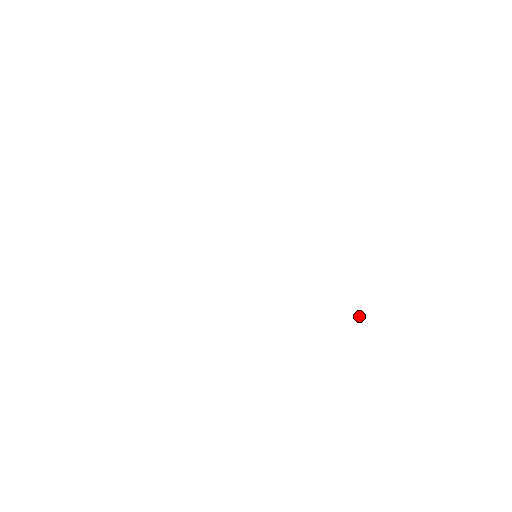
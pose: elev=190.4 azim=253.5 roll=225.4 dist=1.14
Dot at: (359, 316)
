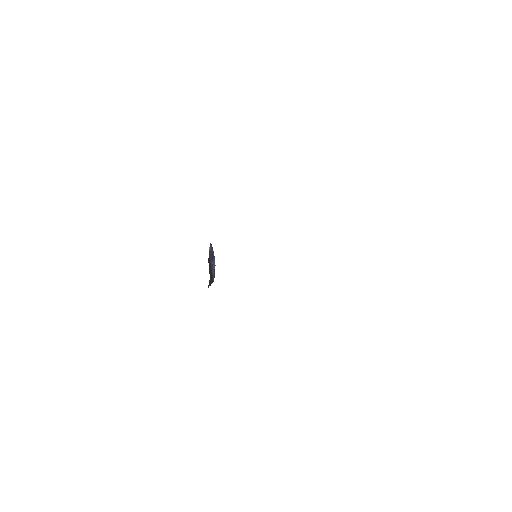
Dot at: occluded
